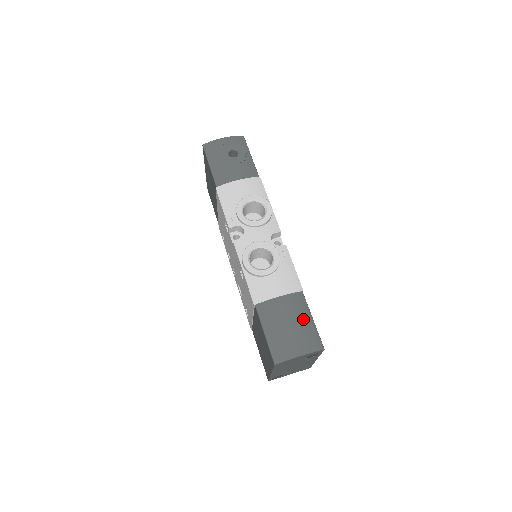
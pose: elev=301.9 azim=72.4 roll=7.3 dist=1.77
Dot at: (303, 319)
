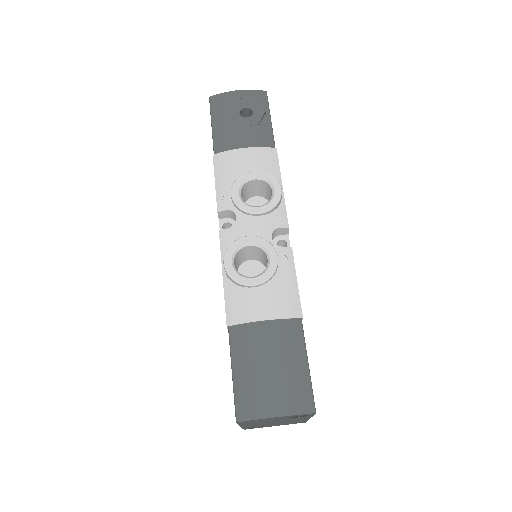
Dot at: (293, 360)
